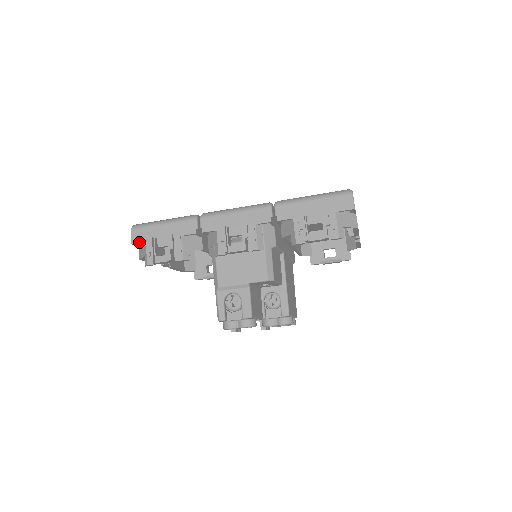
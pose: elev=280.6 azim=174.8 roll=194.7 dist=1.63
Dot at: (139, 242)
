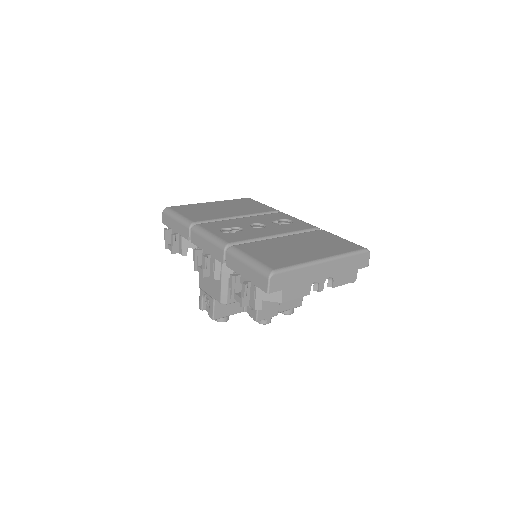
Dot at: occluded
